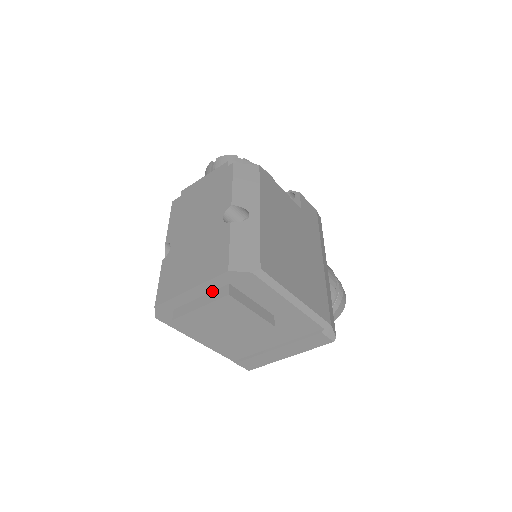
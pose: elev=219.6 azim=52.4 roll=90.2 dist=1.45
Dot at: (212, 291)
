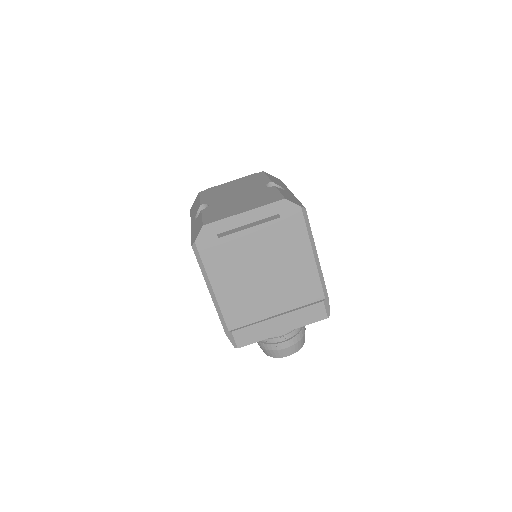
Dot at: (261, 219)
